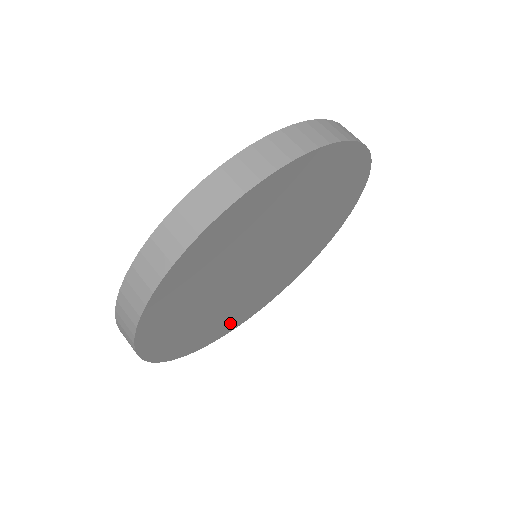
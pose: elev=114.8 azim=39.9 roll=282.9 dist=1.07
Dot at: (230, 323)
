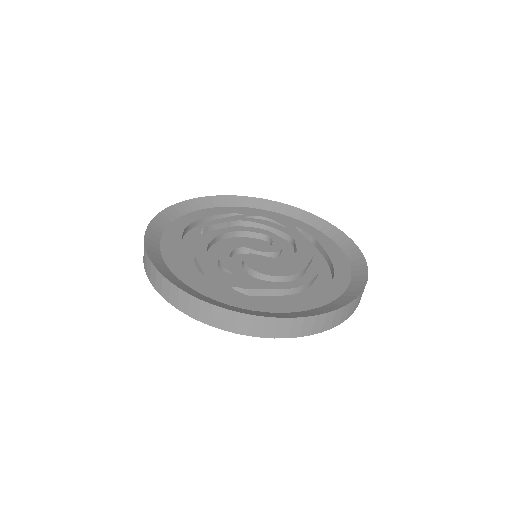
Dot at: occluded
